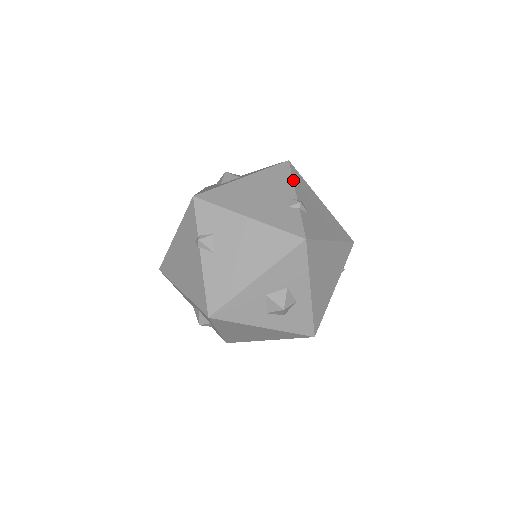
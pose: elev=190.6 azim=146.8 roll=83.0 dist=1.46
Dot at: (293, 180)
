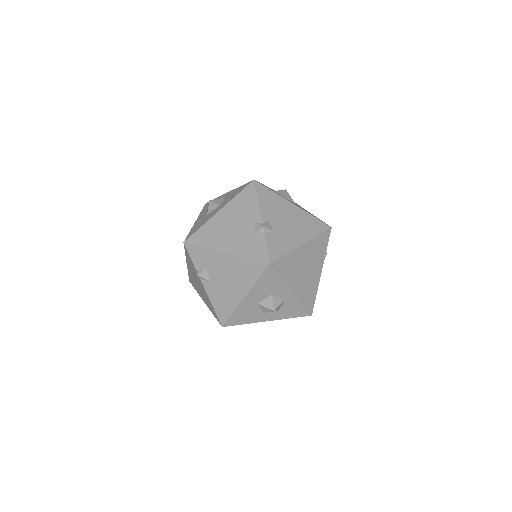
Dot at: (258, 202)
